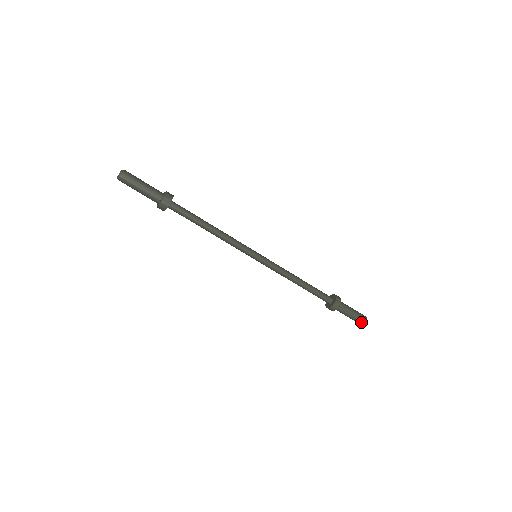
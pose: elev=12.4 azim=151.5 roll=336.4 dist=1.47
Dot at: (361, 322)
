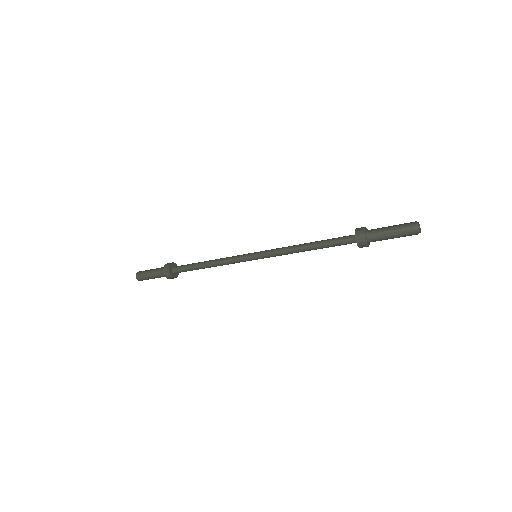
Dot at: (410, 228)
